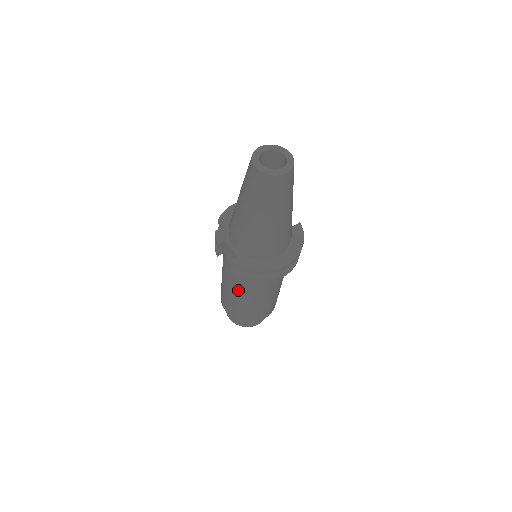
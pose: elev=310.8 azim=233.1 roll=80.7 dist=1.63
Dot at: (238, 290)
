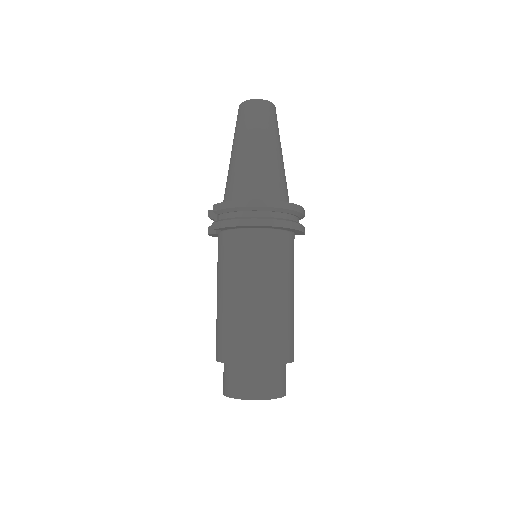
Dot at: (225, 279)
